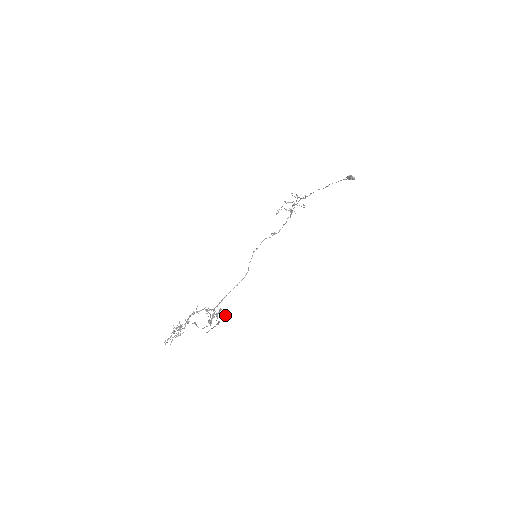
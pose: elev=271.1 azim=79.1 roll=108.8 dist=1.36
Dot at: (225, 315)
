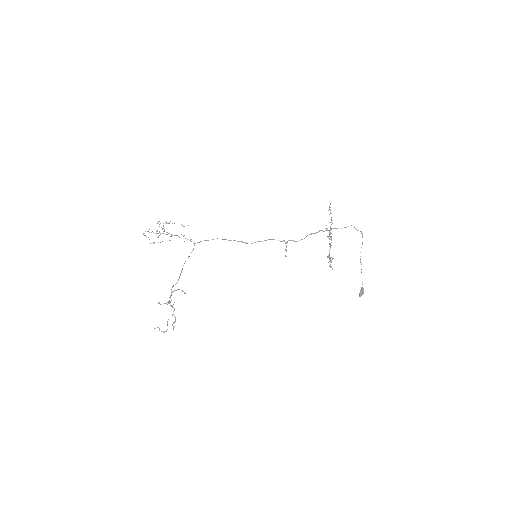
Dot at: occluded
